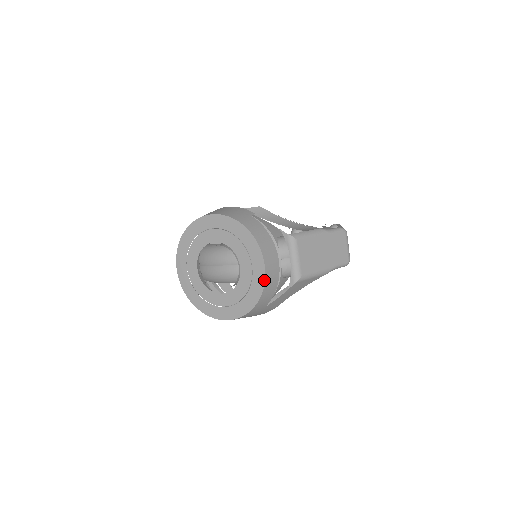
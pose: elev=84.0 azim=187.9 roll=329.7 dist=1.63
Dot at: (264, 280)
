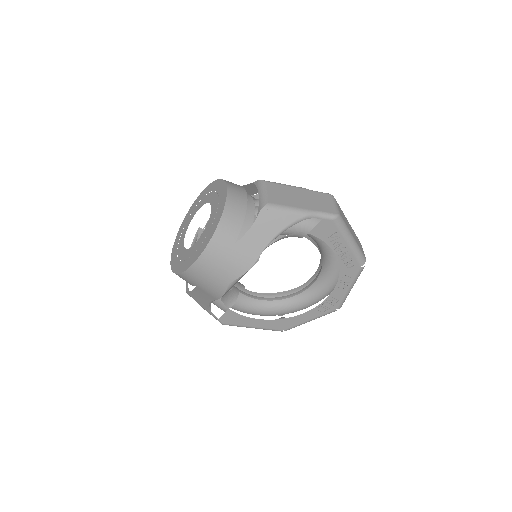
Dot at: (225, 200)
